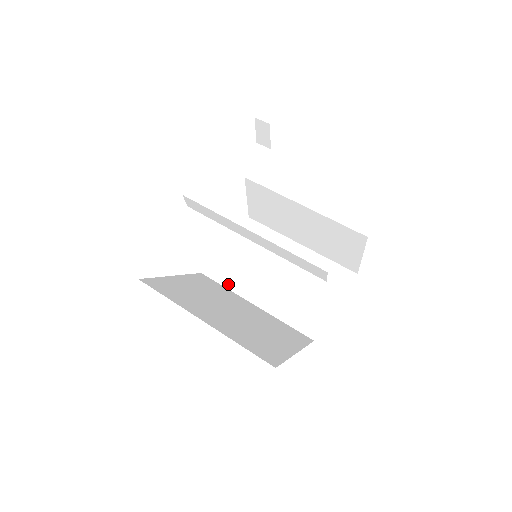
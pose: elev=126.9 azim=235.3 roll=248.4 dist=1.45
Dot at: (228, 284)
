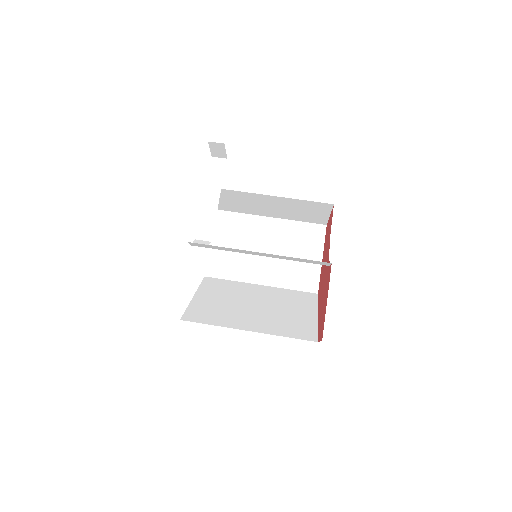
Dot at: (231, 277)
